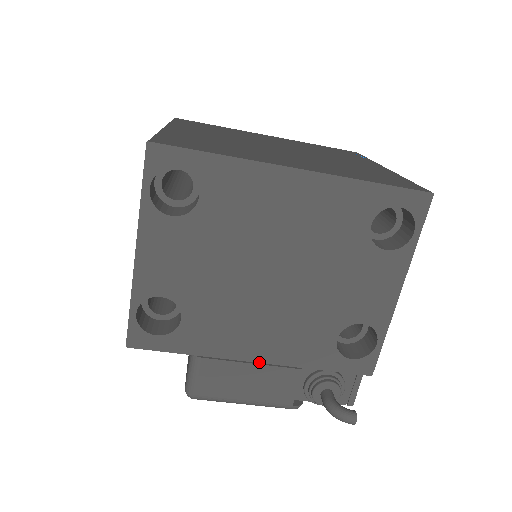
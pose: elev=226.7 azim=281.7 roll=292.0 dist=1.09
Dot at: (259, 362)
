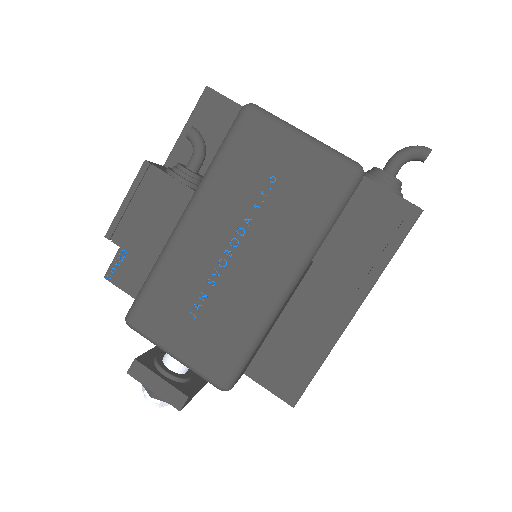
Dot at: occluded
